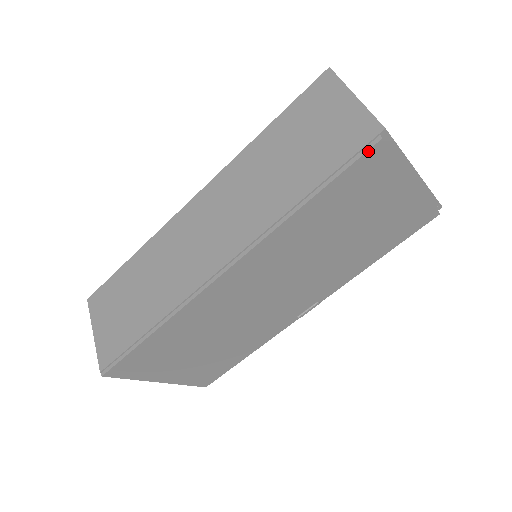
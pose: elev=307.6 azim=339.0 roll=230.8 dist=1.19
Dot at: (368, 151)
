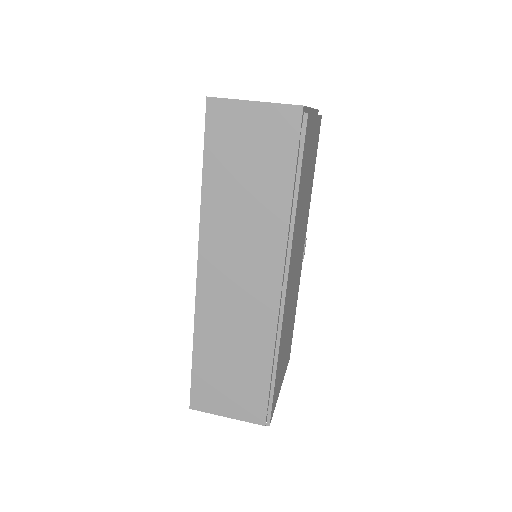
Dot at: (306, 129)
